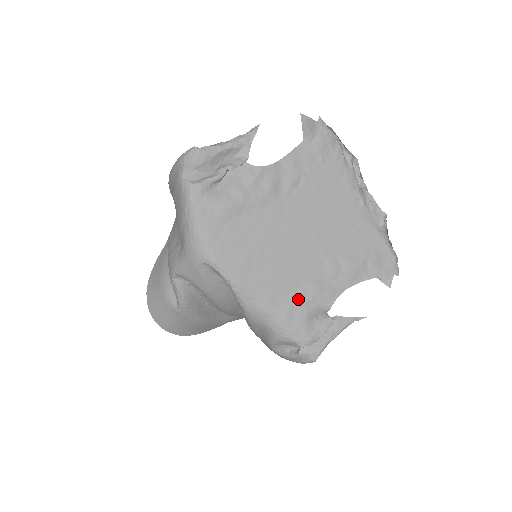
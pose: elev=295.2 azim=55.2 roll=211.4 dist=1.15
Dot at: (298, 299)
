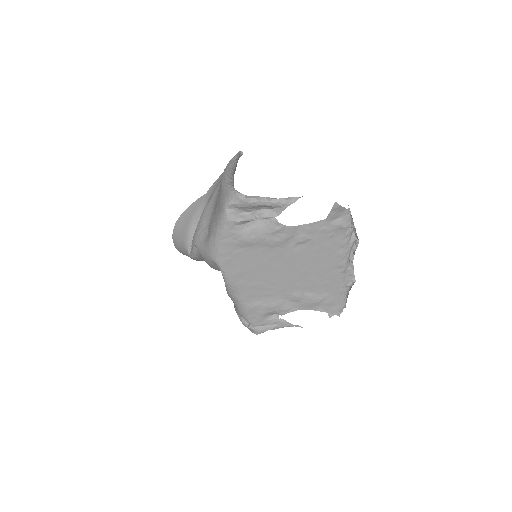
Dot at: (264, 304)
